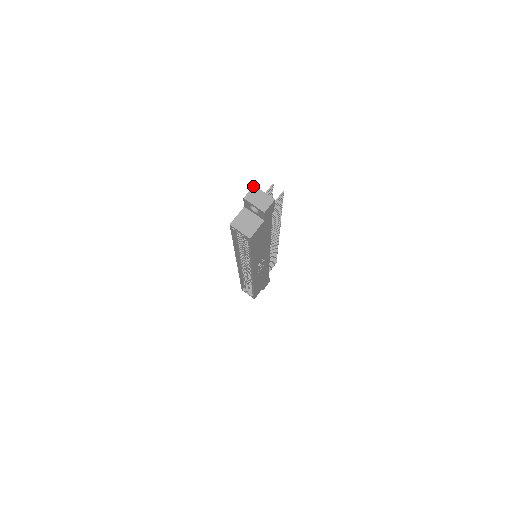
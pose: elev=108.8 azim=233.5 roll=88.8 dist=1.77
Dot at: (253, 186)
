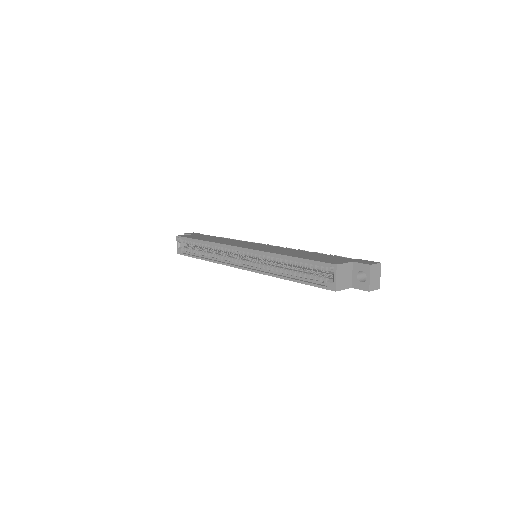
Dot at: occluded
